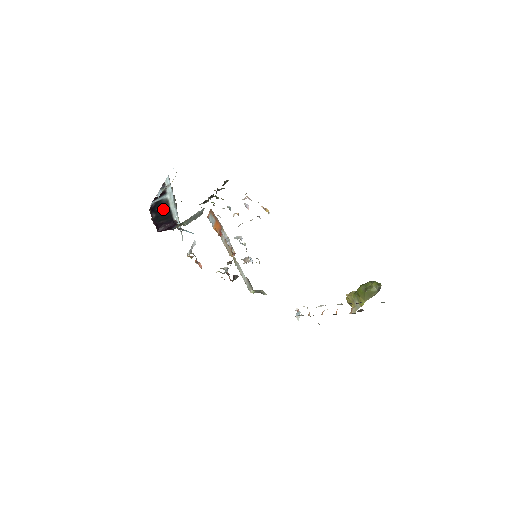
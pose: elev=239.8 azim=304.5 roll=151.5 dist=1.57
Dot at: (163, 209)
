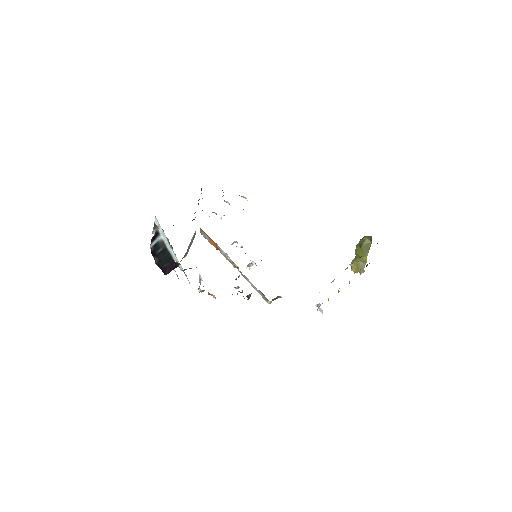
Dot at: (162, 252)
